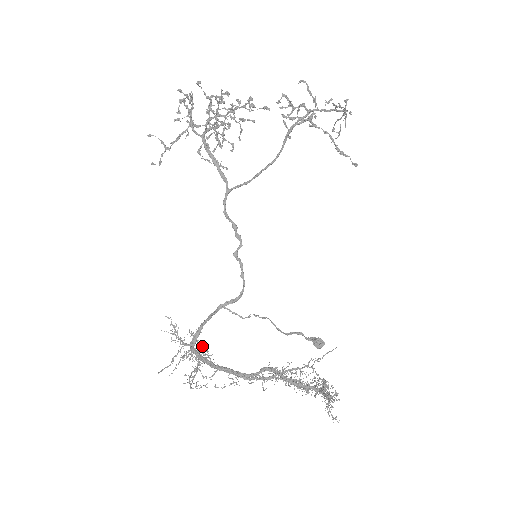
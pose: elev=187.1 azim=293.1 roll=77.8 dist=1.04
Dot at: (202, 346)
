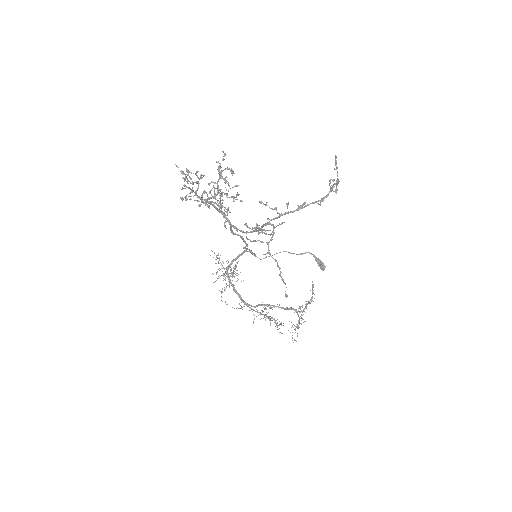
Dot at: (231, 274)
